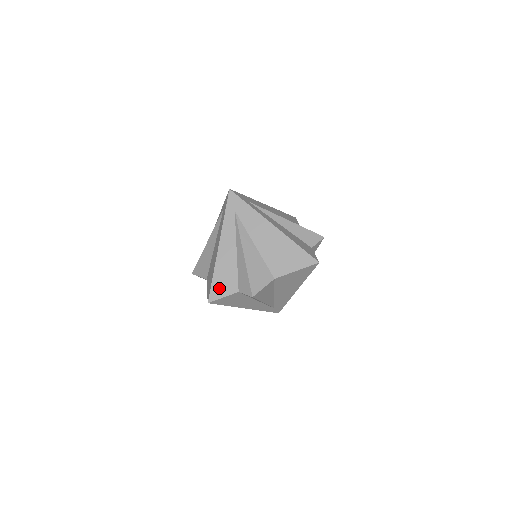
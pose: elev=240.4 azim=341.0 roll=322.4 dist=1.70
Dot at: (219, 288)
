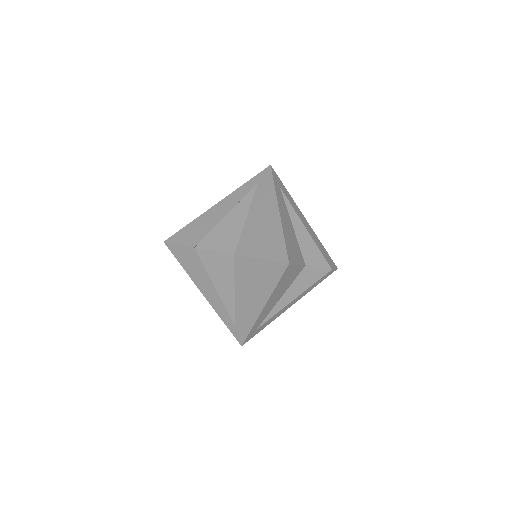
Dot at: (292, 252)
